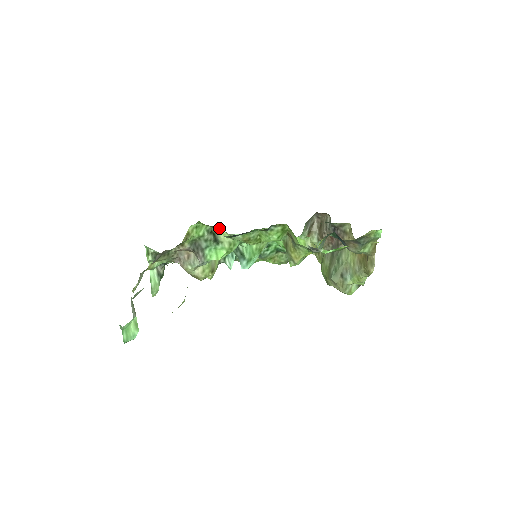
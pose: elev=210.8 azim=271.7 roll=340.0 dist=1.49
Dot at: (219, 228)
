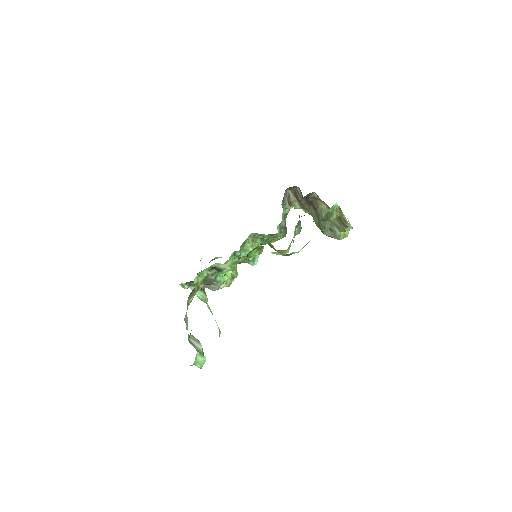
Dot at: (215, 263)
